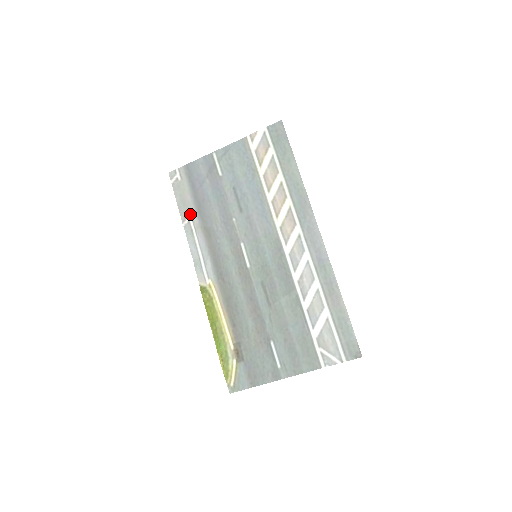
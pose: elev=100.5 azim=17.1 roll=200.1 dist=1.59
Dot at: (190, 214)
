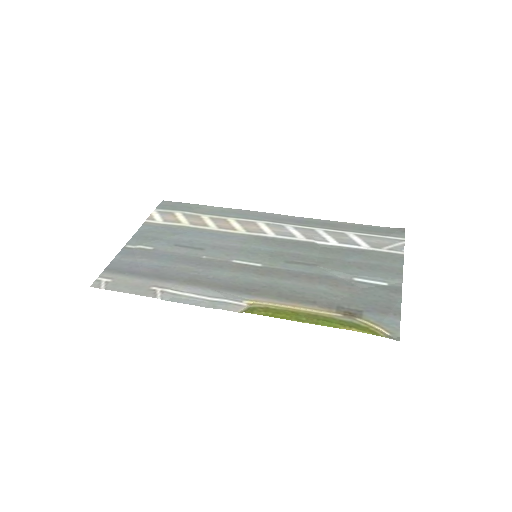
Dot at: (156, 287)
